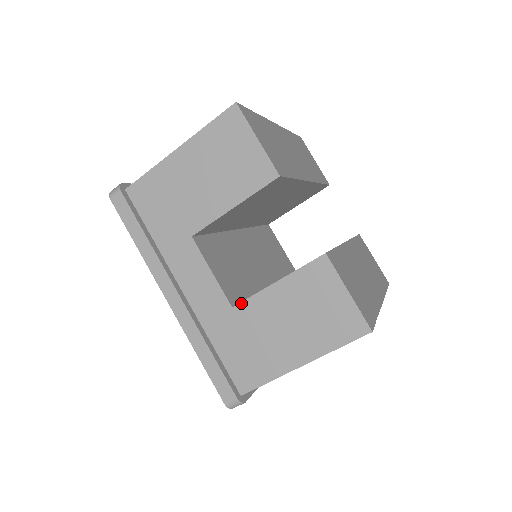
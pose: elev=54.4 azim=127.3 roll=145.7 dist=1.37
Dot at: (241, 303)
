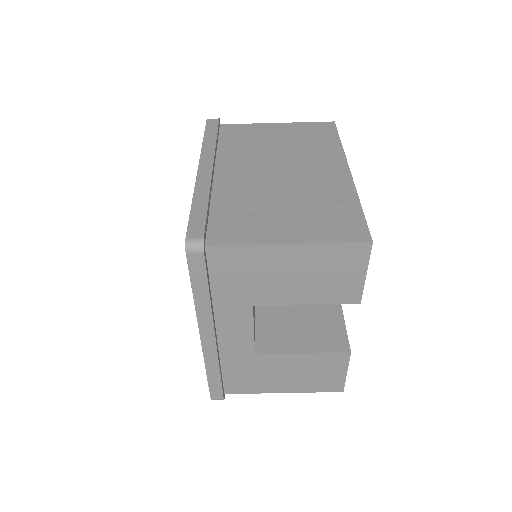
Dot at: (265, 355)
